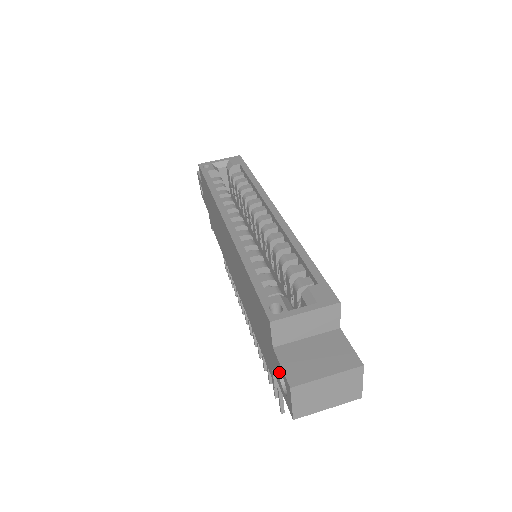
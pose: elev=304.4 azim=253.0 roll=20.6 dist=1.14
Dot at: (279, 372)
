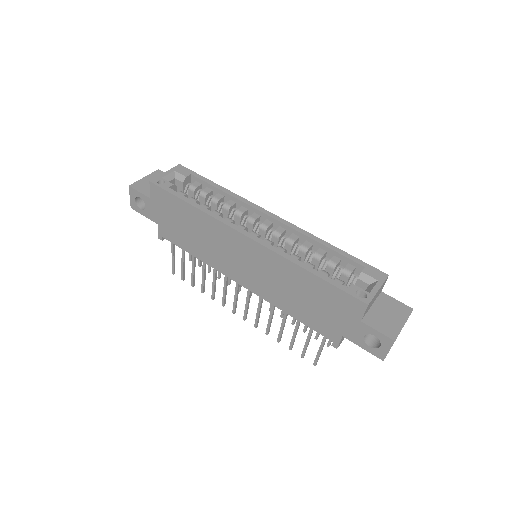
Dot at: (364, 335)
